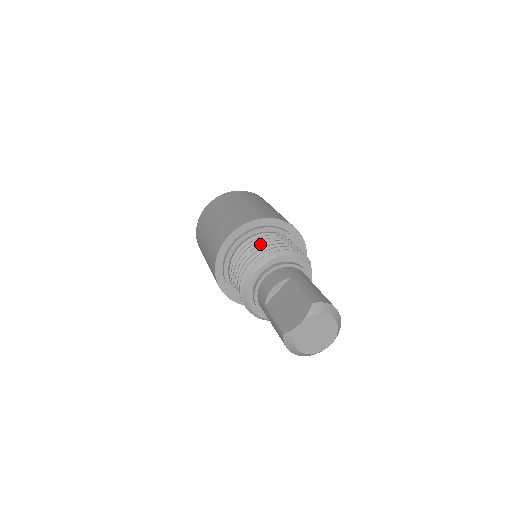
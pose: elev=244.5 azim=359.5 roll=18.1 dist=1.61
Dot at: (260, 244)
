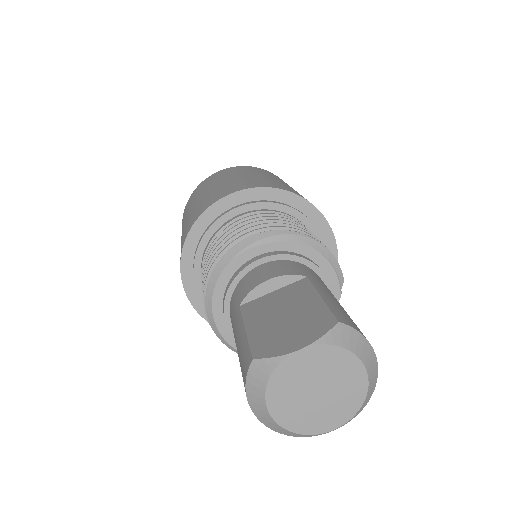
Dot at: (275, 218)
